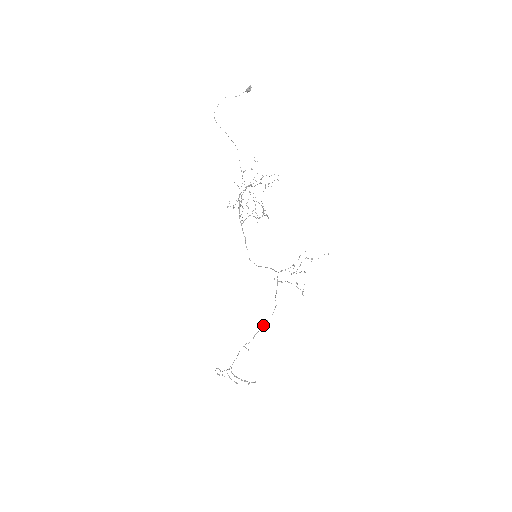
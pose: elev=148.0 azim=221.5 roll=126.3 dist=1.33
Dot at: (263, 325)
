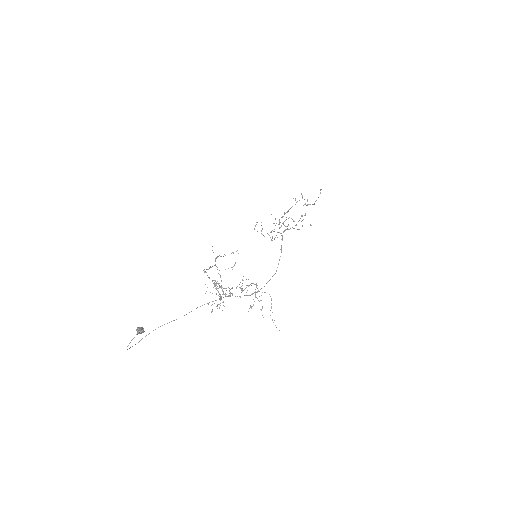
Dot at: occluded
